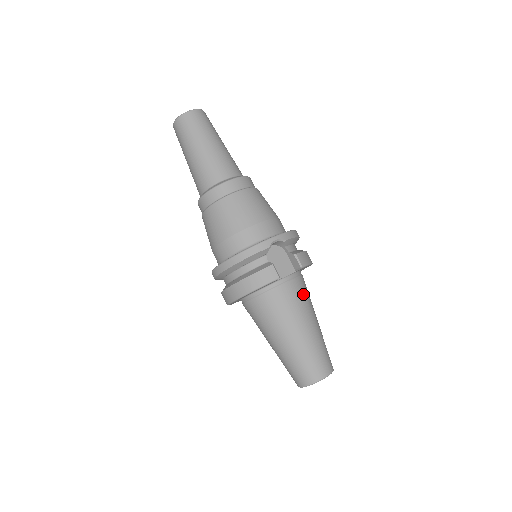
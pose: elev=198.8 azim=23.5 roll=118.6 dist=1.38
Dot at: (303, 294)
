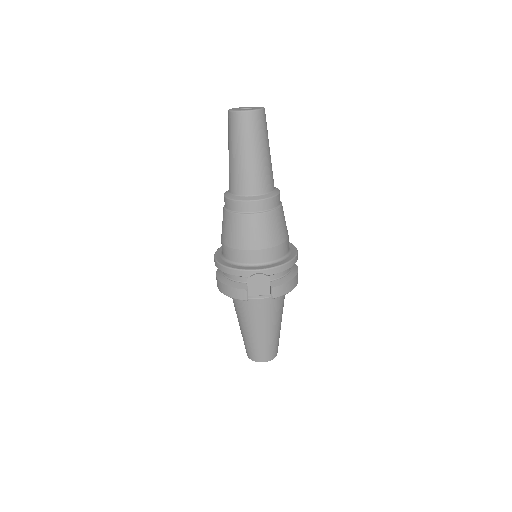
Dot at: (271, 309)
